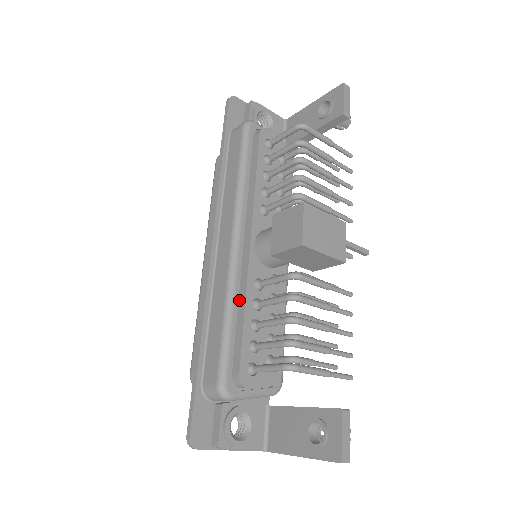
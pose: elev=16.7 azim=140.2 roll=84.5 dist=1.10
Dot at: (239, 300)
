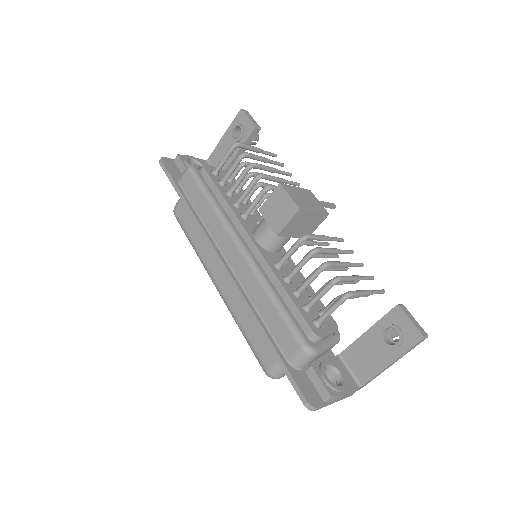
Dot at: (272, 284)
